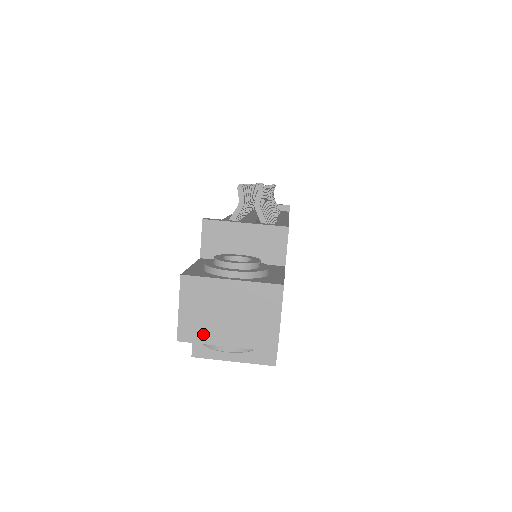
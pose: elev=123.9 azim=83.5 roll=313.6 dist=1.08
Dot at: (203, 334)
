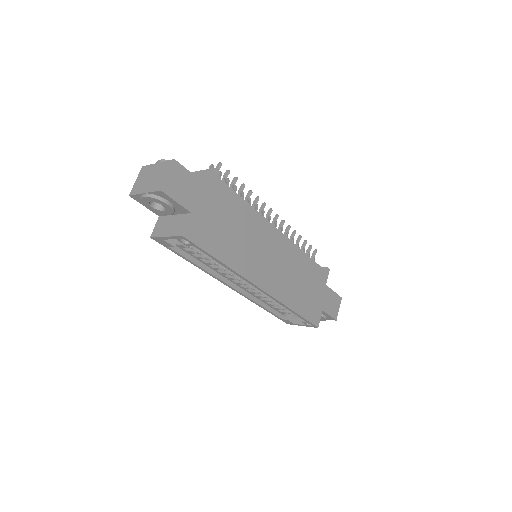
Dot at: (139, 190)
